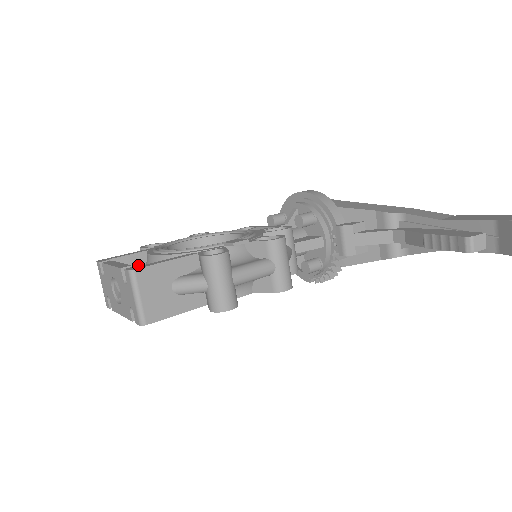
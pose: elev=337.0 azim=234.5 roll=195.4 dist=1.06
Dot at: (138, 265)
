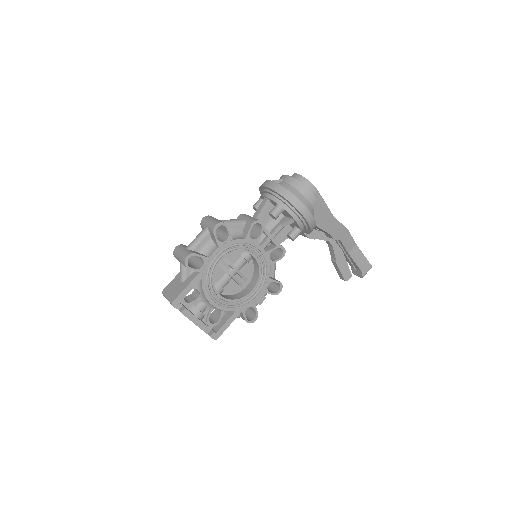
Dot at: occluded
